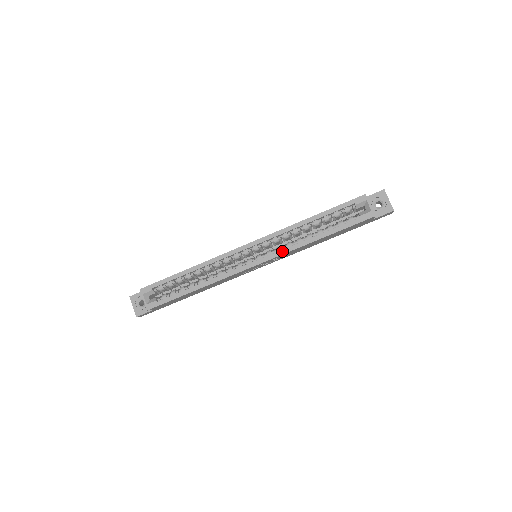
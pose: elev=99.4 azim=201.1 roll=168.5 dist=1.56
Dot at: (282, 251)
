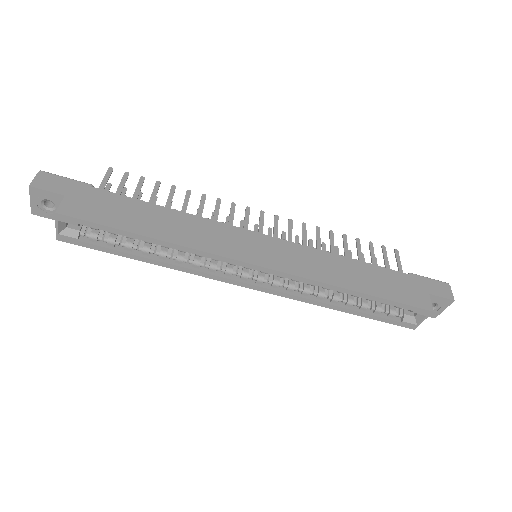
Dot at: (291, 296)
